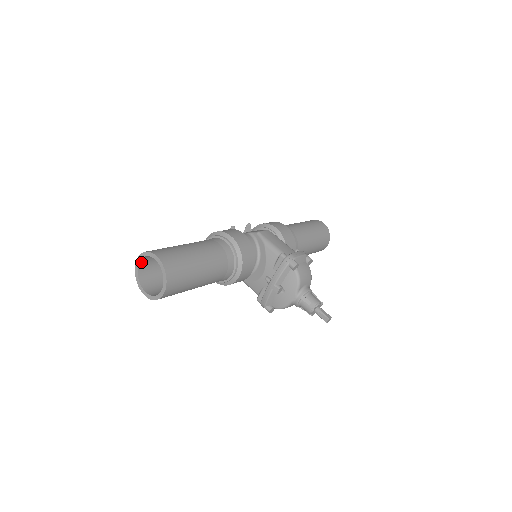
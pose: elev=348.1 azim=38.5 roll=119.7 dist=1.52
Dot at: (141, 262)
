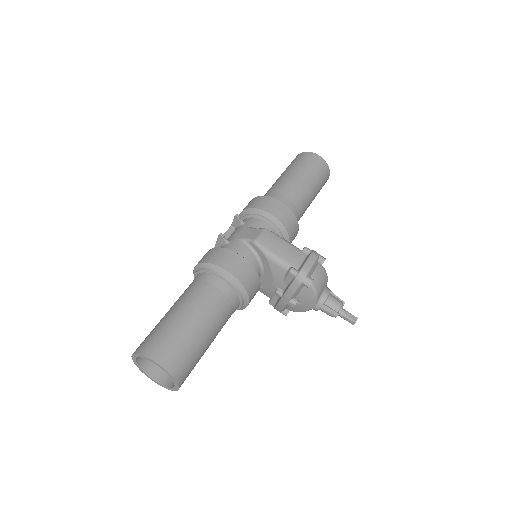
Dot at: occluded
